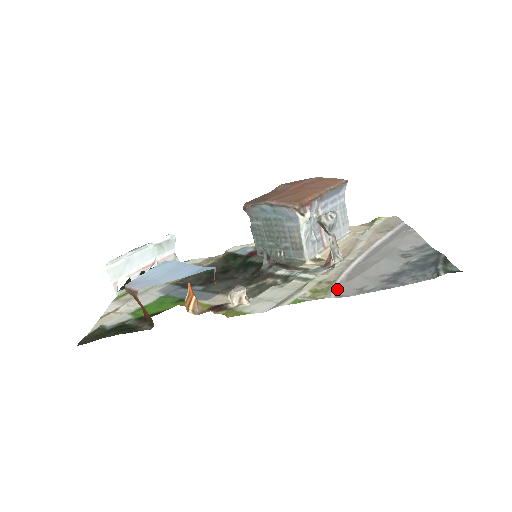
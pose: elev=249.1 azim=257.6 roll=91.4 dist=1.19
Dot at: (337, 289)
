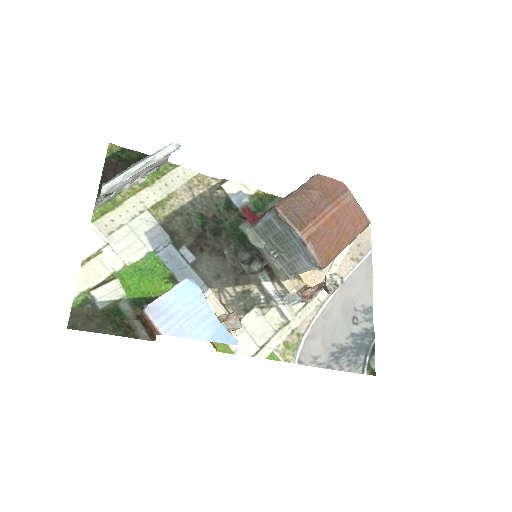
Dot at: (302, 350)
